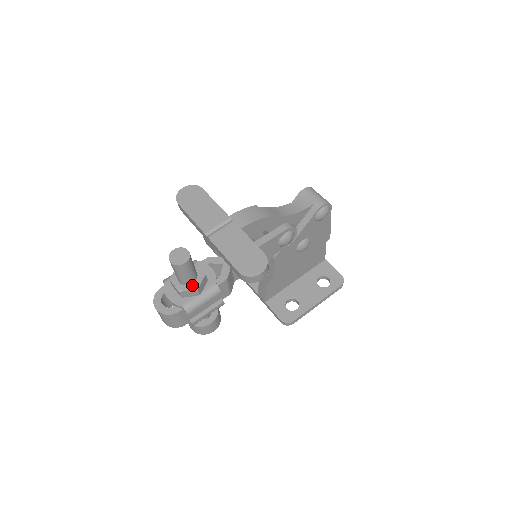
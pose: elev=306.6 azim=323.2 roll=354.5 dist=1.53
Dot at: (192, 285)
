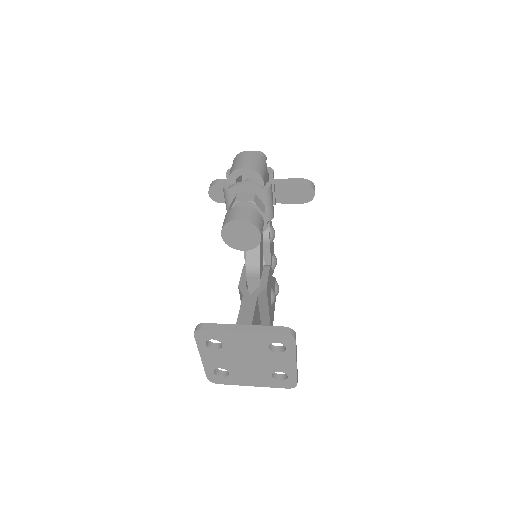
Dot at: occluded
